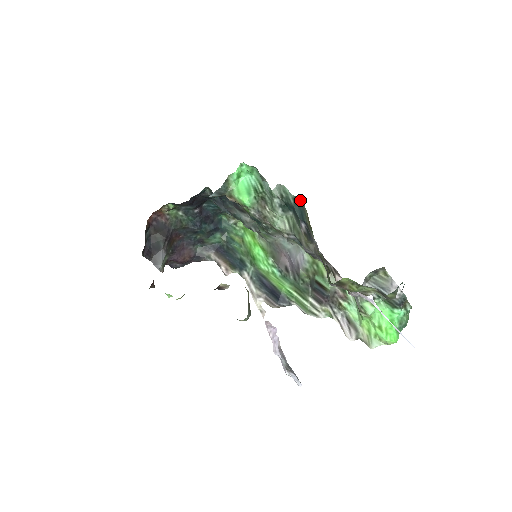
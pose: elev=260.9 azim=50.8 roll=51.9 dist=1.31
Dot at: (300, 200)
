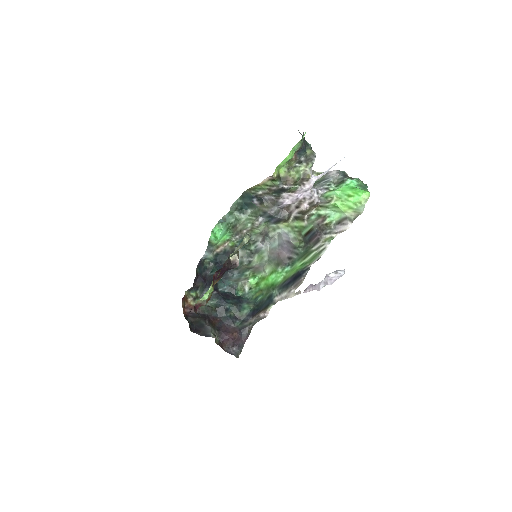
Dot at: (242, 194)
